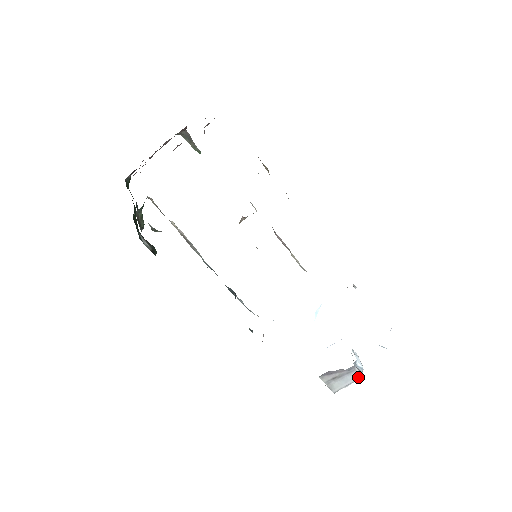
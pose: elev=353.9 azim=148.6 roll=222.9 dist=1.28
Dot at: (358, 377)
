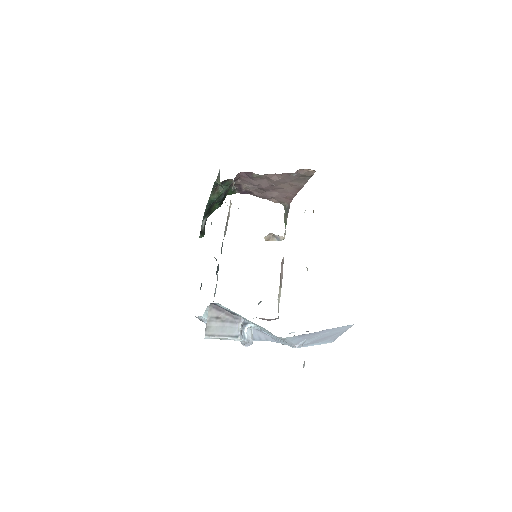
Dot at: (235, 334)
